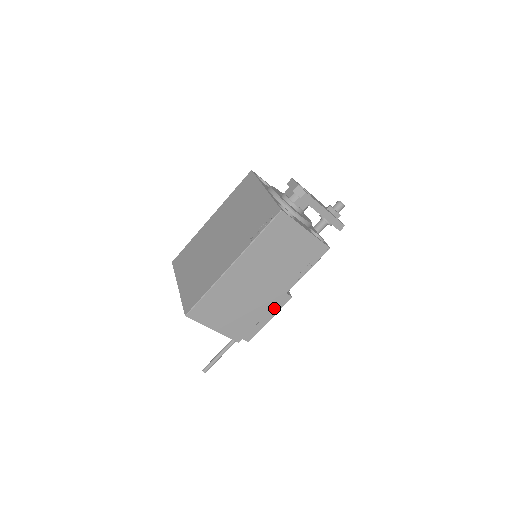
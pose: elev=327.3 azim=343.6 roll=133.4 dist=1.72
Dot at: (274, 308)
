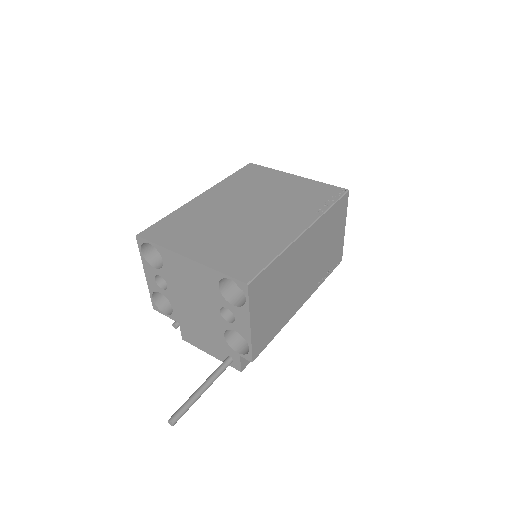
Dot at: occluded
